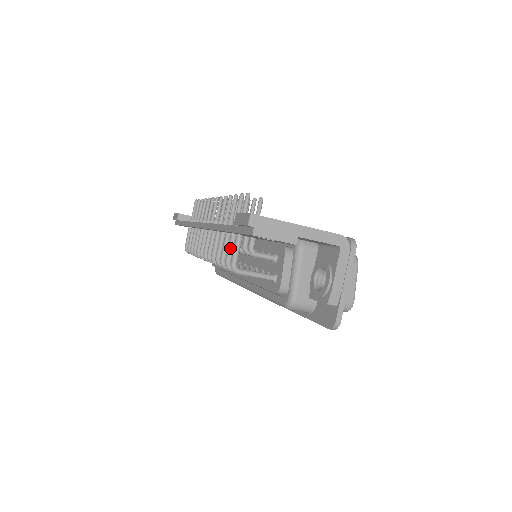
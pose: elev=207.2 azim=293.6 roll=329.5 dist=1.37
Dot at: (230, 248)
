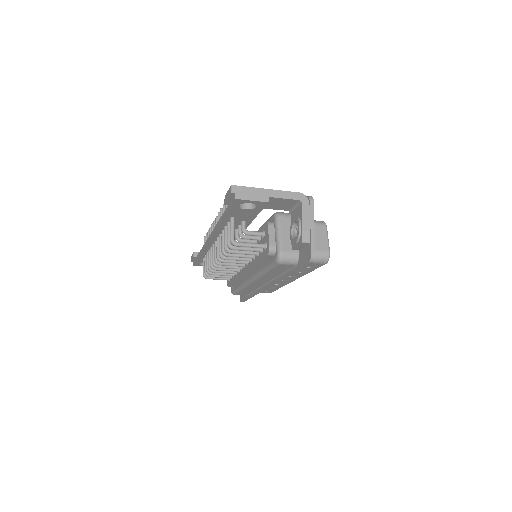
Dot at: (228, 232)
